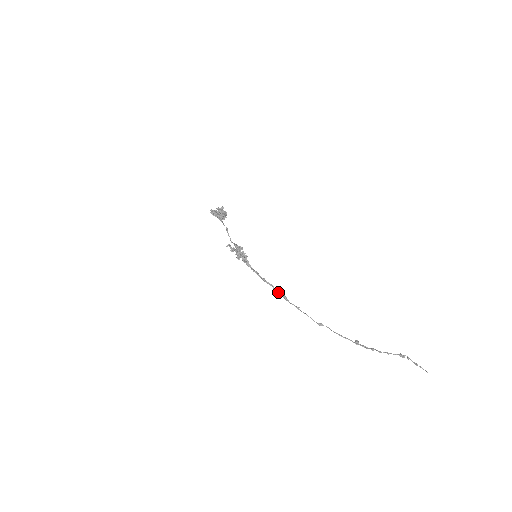
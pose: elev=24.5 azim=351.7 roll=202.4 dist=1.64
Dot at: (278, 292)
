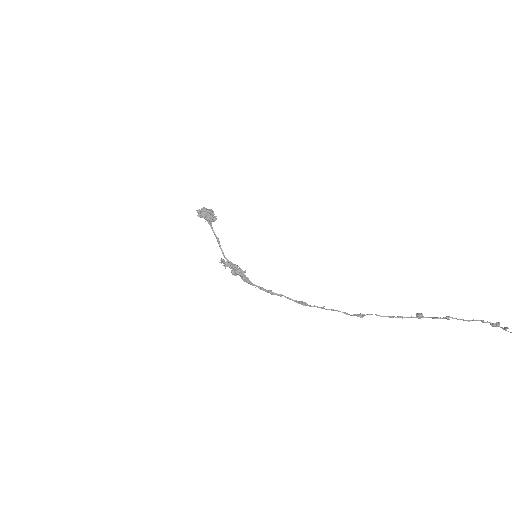
Dot at: (292, 300)
